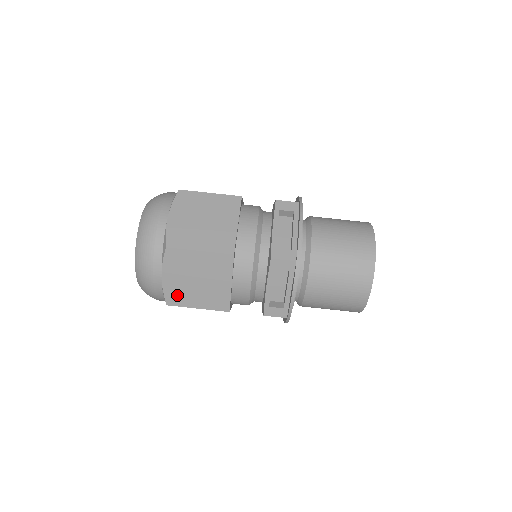
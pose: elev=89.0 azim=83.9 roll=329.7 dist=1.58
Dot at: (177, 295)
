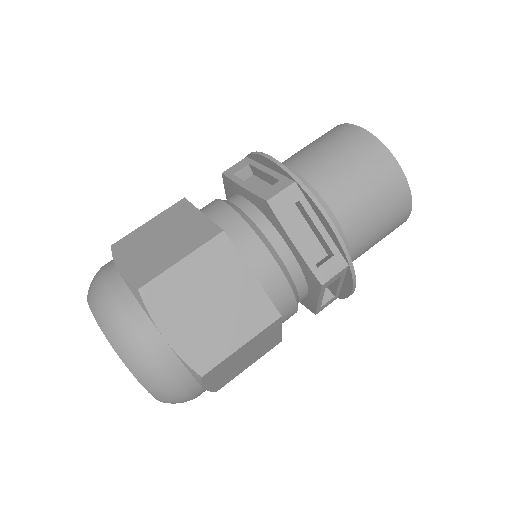
Dot at: (203, 349)
